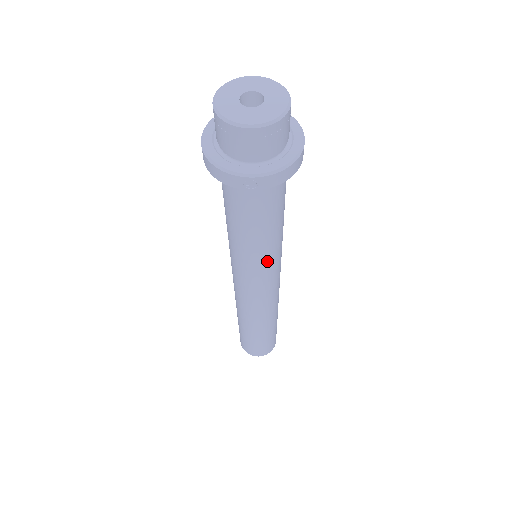
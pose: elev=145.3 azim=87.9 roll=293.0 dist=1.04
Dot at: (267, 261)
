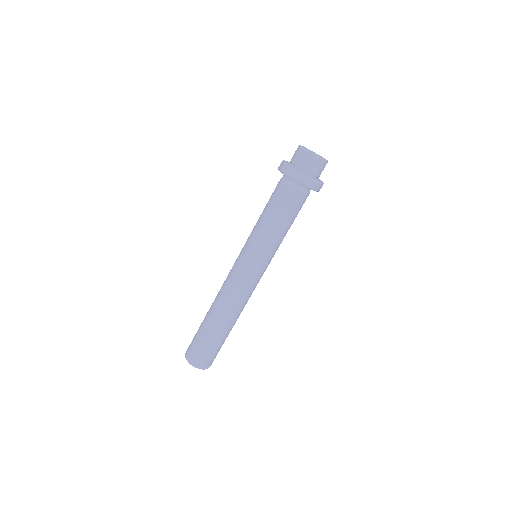
Dot at: occluded
